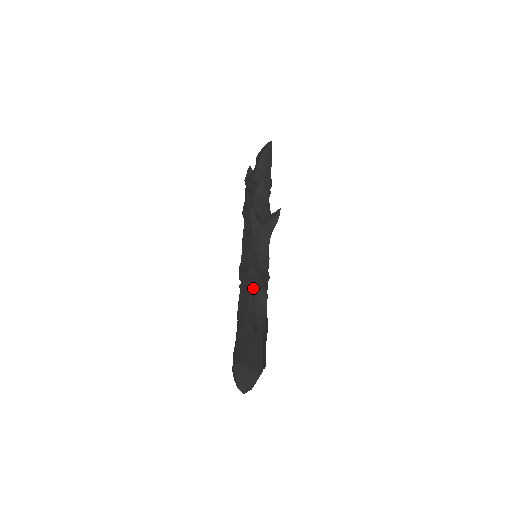
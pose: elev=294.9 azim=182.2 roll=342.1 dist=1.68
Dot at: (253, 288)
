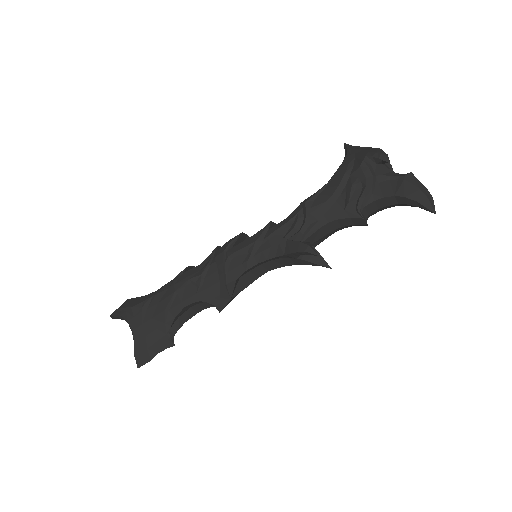
Dot at: (211, 303)
